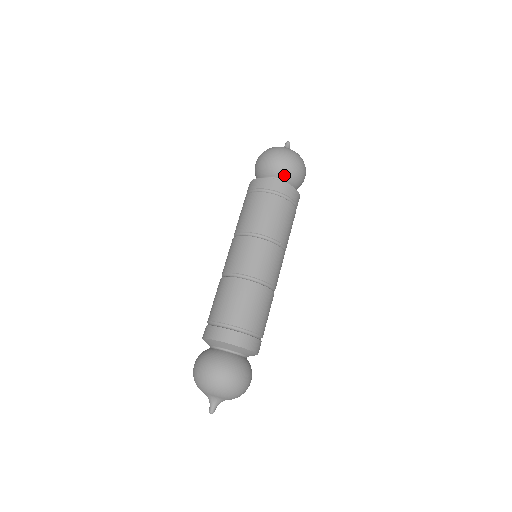
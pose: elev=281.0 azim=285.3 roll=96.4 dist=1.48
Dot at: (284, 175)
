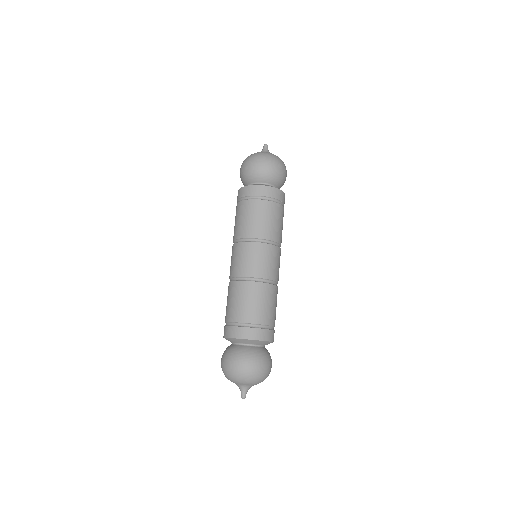
Dot at: (270, 180)
